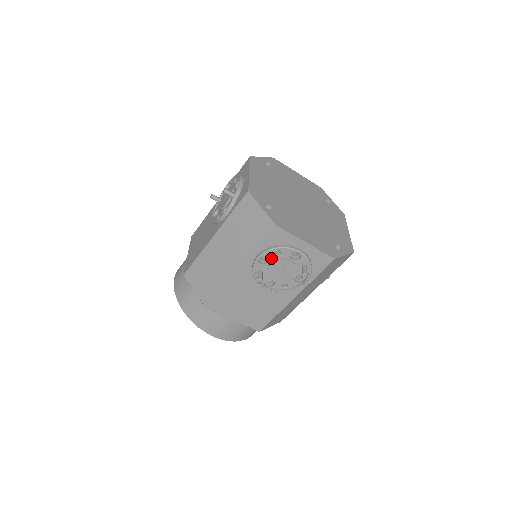
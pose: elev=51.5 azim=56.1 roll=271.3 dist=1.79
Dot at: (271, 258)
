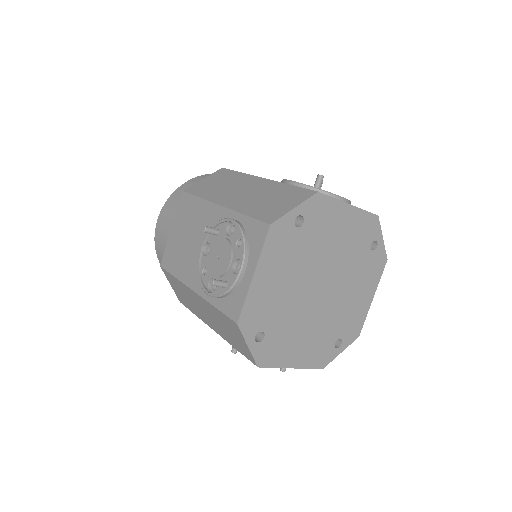
Dot at: occluded
